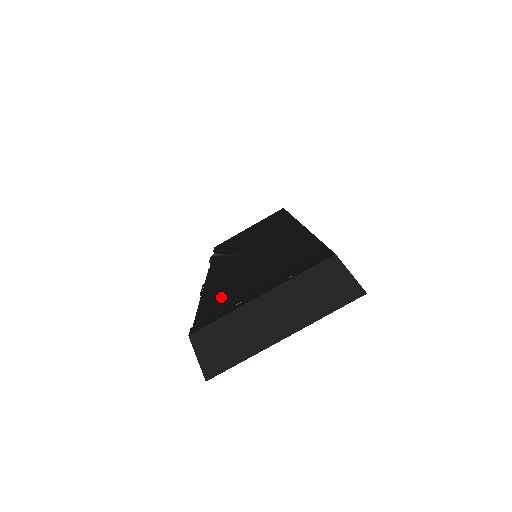
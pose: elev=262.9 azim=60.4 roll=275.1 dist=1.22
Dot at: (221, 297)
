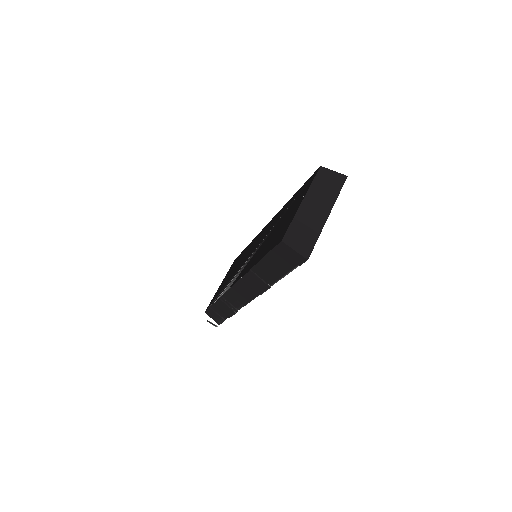
Dot at: (272, 240)
